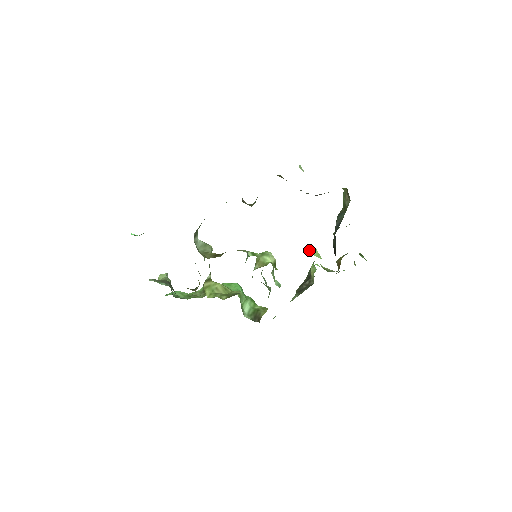
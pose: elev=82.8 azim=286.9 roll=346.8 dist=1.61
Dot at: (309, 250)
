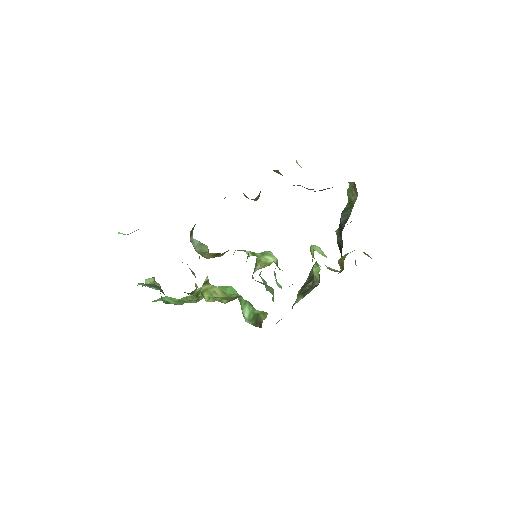
Dot at: (314, 249)
